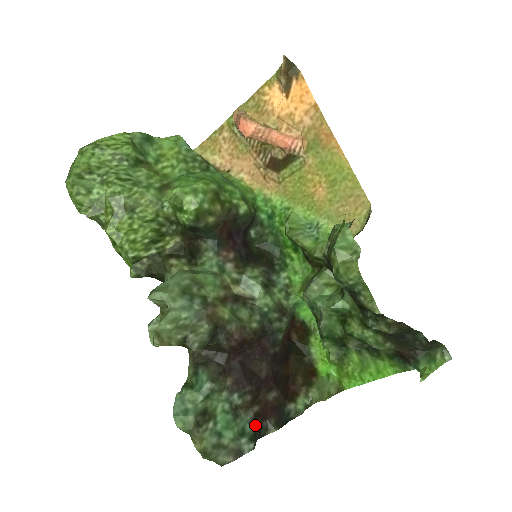
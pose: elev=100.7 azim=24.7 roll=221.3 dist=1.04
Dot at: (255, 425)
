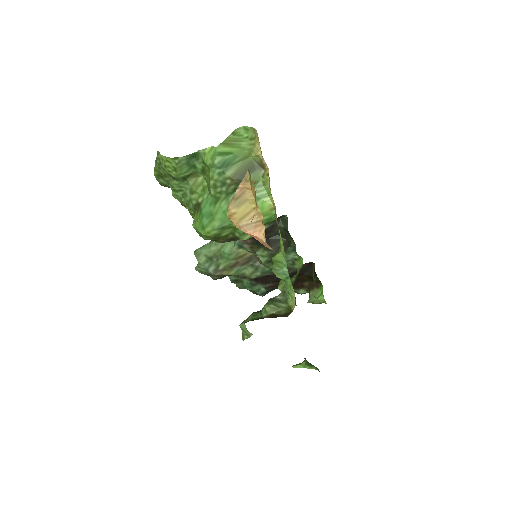
Dot at: (267, 290)
